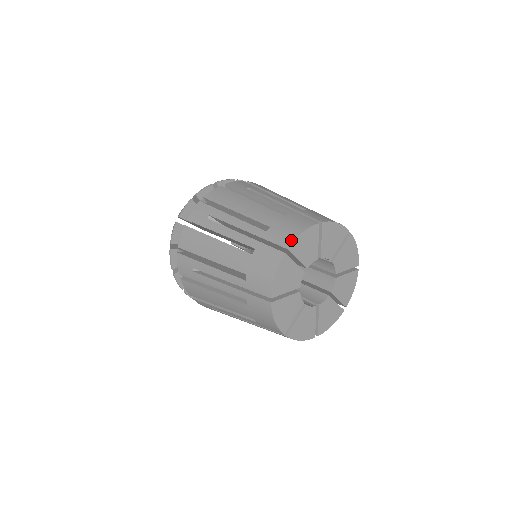
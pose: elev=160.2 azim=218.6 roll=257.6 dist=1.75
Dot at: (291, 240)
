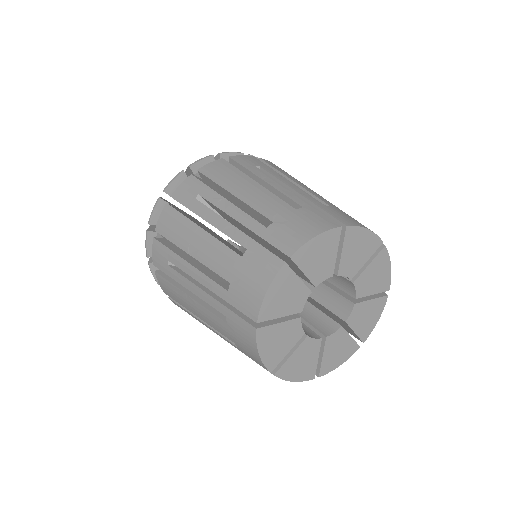
Dot at: (256, 308)
